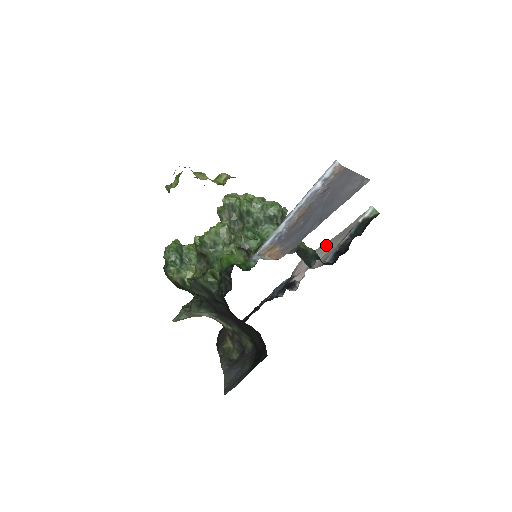
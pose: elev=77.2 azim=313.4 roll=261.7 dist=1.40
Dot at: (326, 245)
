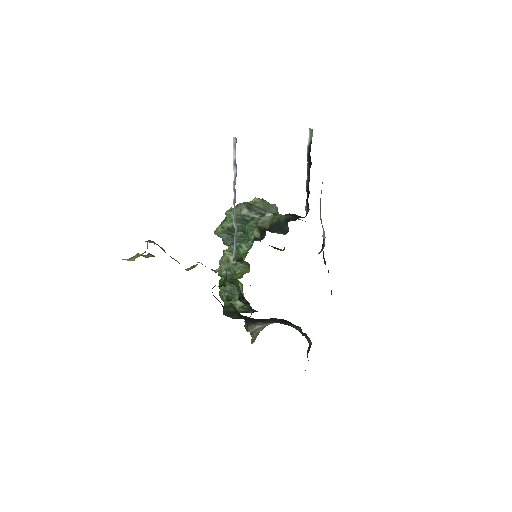
Dot at: occluded
